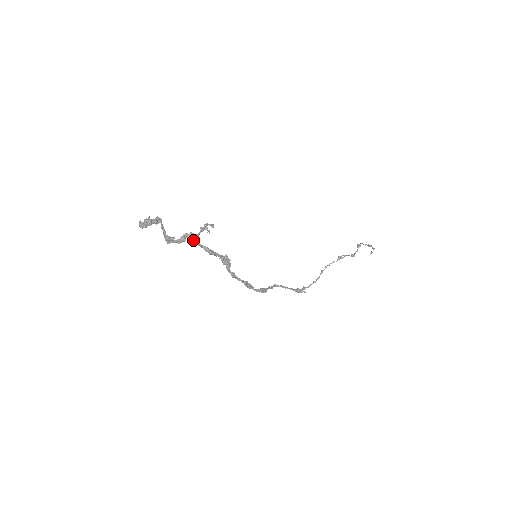
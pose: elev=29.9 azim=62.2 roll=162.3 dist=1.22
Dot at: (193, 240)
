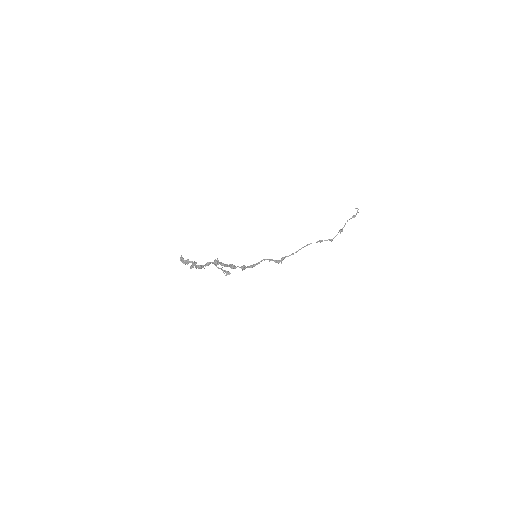
Dot at: (214, 264)
